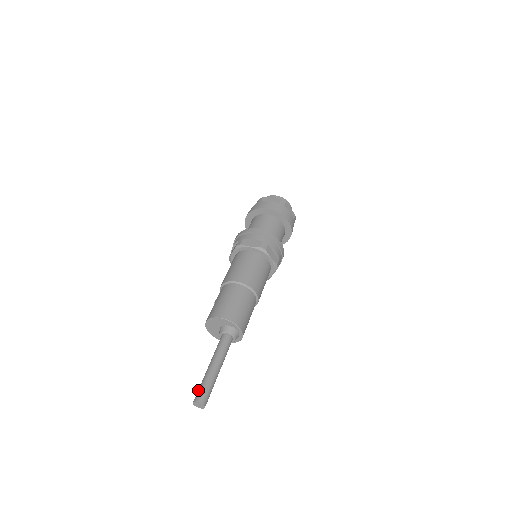
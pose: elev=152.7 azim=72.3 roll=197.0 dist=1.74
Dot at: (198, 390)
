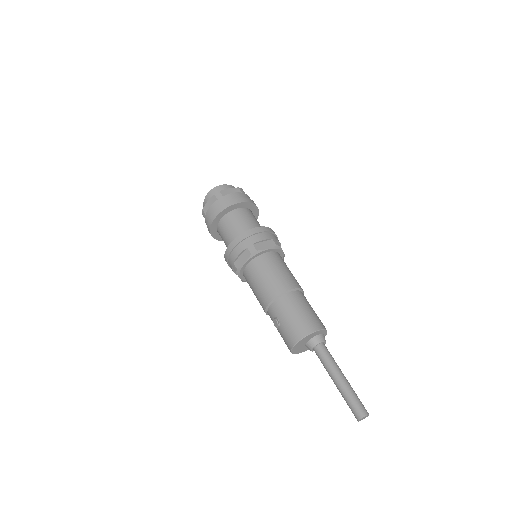
Dot at: (354, 407)
